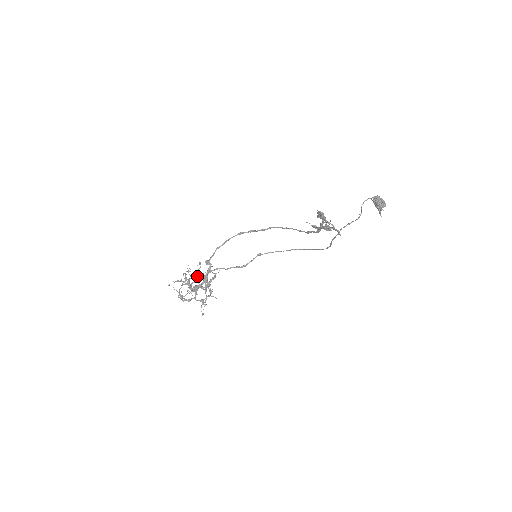
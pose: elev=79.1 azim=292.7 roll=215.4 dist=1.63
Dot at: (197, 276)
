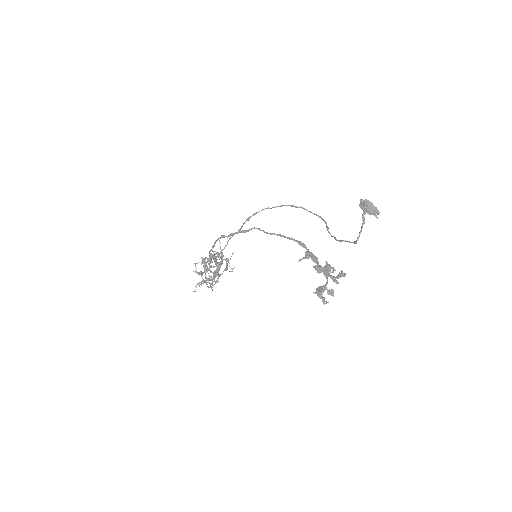
Dot at: occluded
